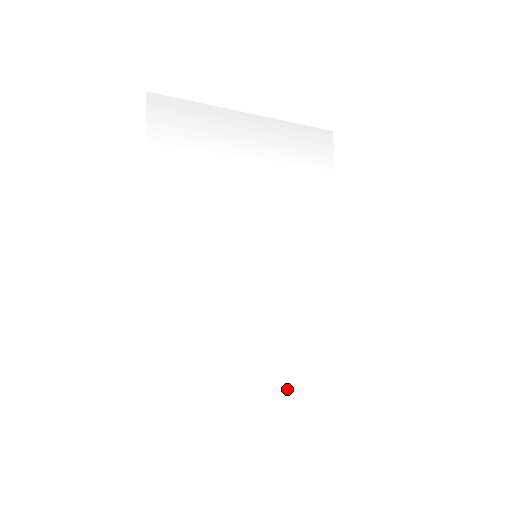
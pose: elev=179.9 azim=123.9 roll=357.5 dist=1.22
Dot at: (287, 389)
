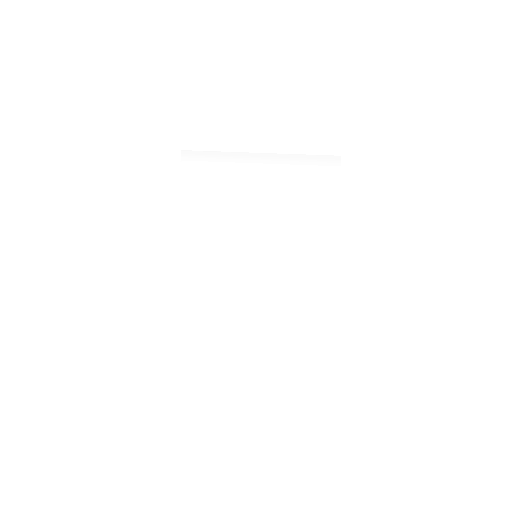
Dot at: (276, 352)
